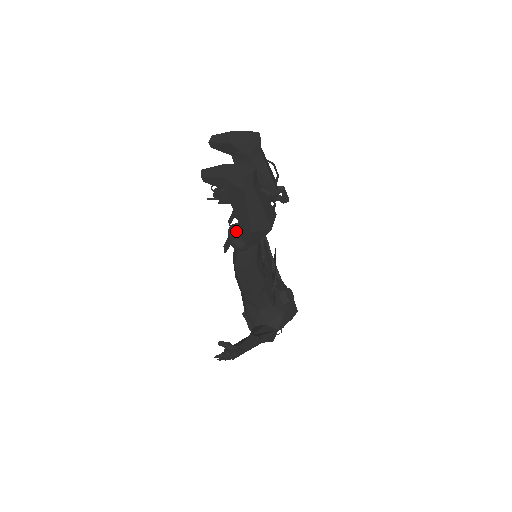
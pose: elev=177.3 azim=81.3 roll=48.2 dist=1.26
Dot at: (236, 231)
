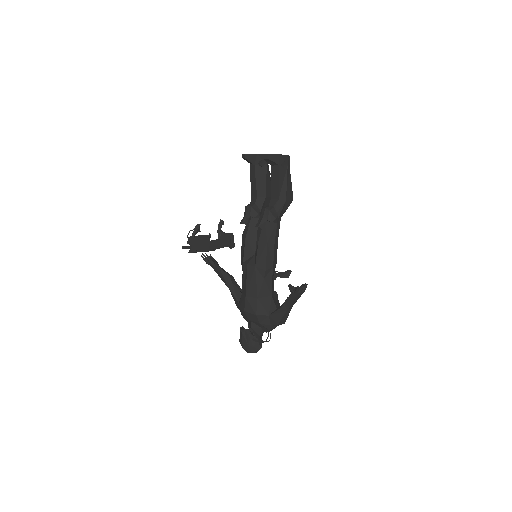
Dot at: (271, 207)
